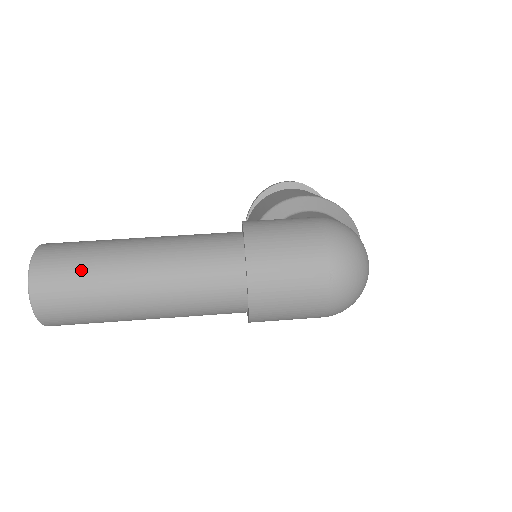
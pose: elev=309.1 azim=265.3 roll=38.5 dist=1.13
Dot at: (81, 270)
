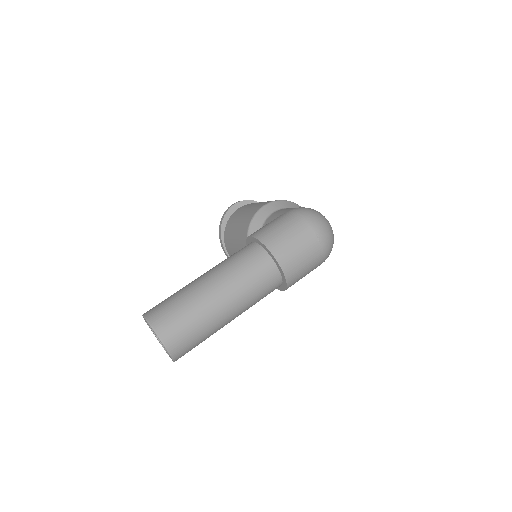
Dot at: (184, 312)
